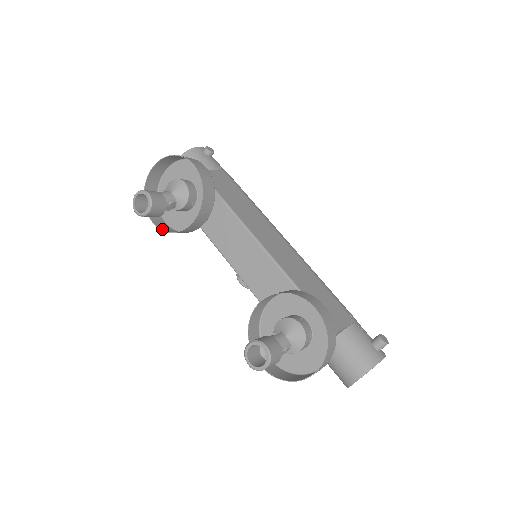
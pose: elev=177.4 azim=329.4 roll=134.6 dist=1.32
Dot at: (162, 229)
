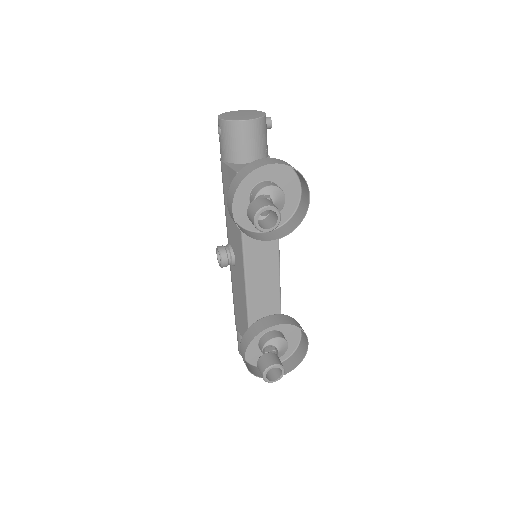
Dot at: occluded
